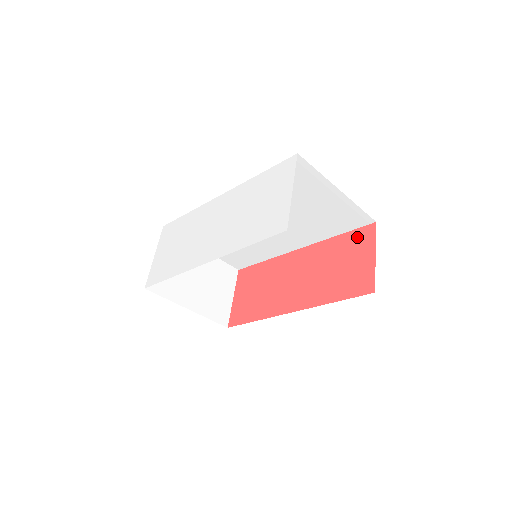
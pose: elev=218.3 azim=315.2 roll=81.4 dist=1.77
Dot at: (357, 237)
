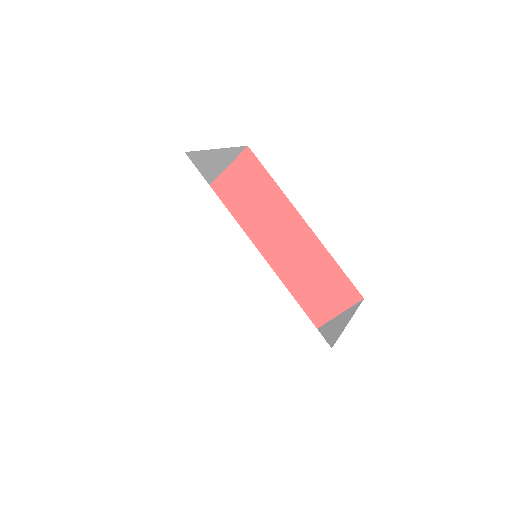
Dot at: (343, 288)
